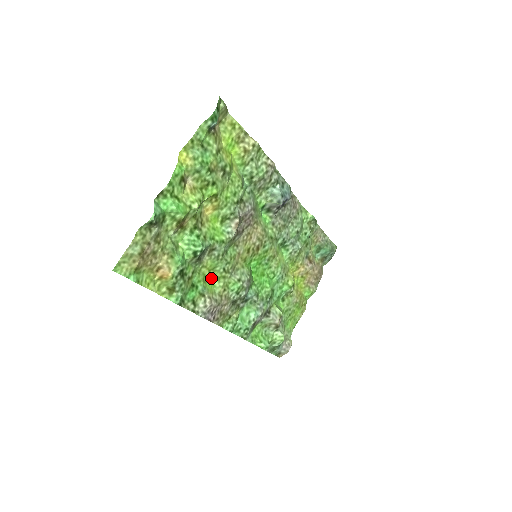
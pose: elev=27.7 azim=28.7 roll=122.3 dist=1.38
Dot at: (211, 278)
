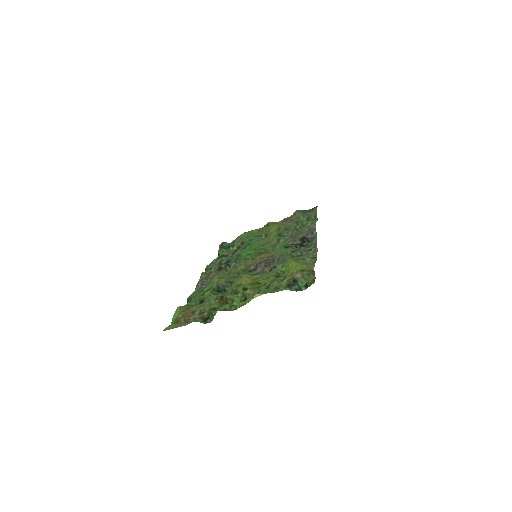
Dot at: (216, 276)
